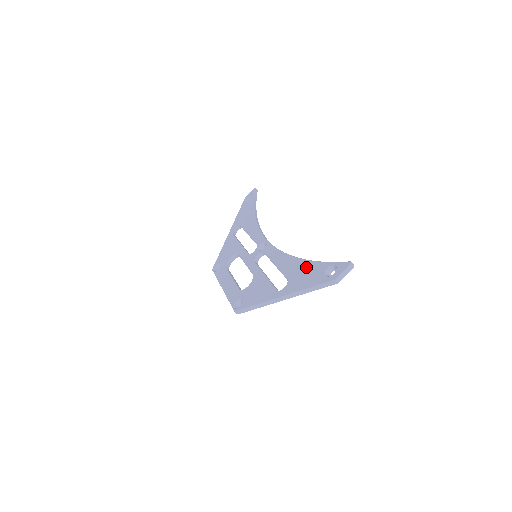
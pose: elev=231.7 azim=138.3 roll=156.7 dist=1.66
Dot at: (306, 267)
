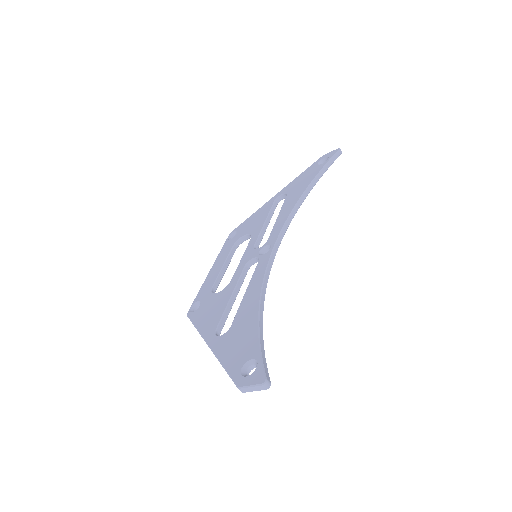
Dot at: (248, 332)
